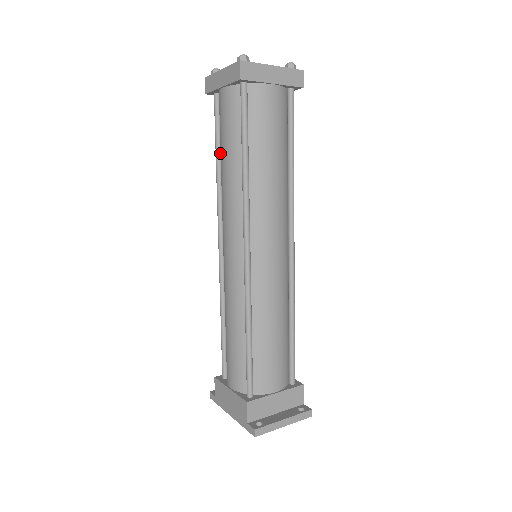
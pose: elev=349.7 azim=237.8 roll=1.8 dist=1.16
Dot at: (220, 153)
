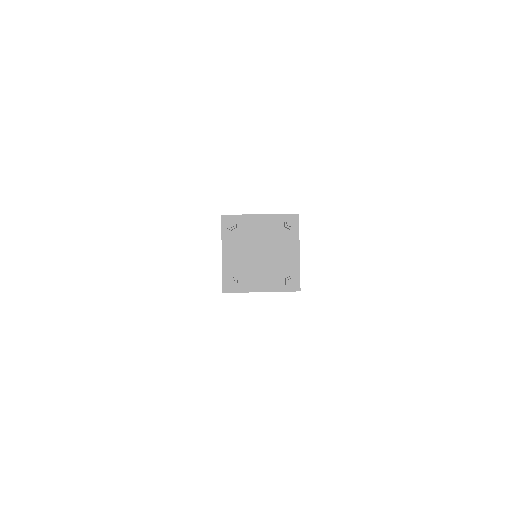
Dot at: occluded
